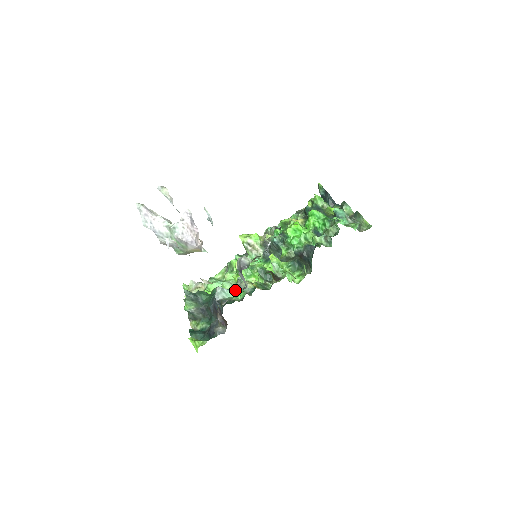
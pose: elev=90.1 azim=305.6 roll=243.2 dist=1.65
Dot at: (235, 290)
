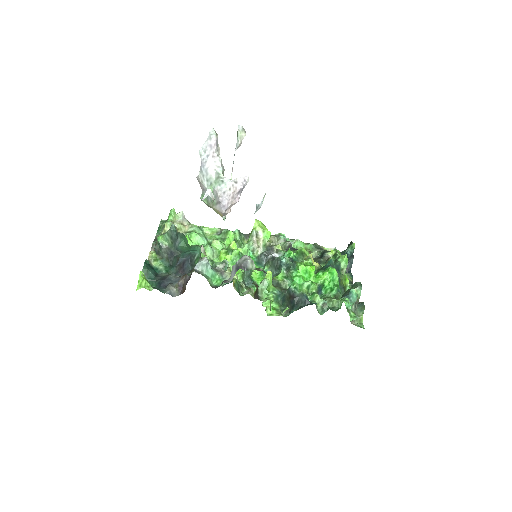
Dot at: (216, 273)
